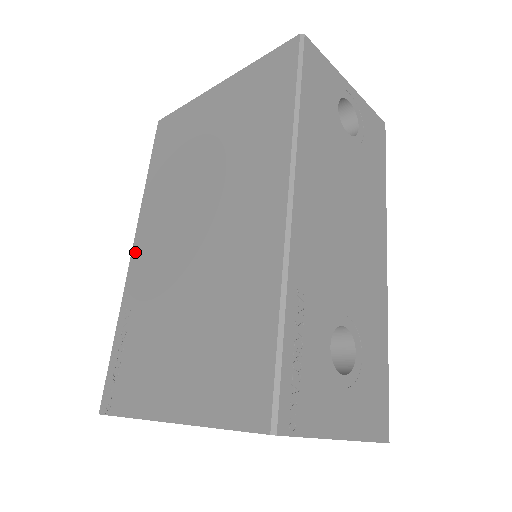
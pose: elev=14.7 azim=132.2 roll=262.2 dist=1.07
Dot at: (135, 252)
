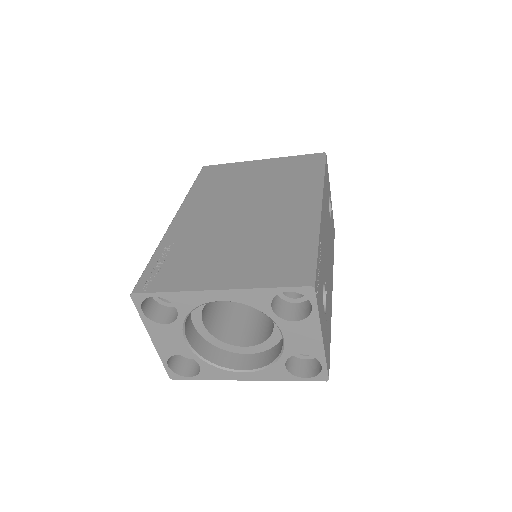
Dot at: (178, 218)
